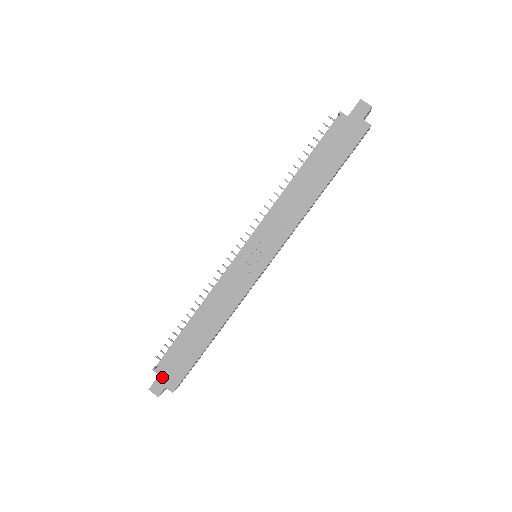
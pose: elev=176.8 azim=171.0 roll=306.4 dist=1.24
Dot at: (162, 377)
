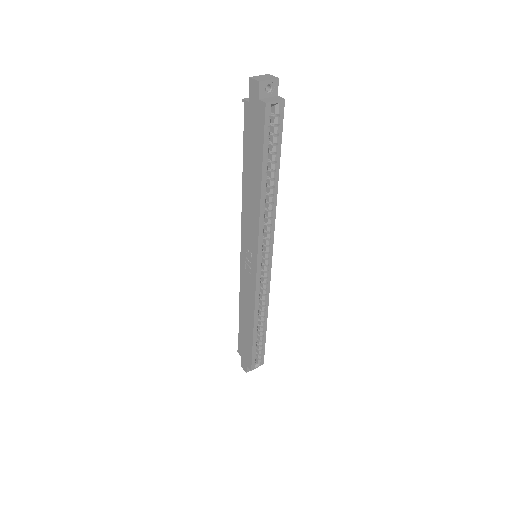
Dot at: (243, 358)
